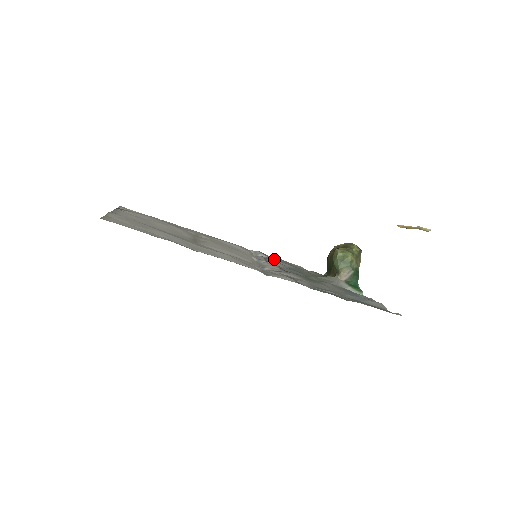
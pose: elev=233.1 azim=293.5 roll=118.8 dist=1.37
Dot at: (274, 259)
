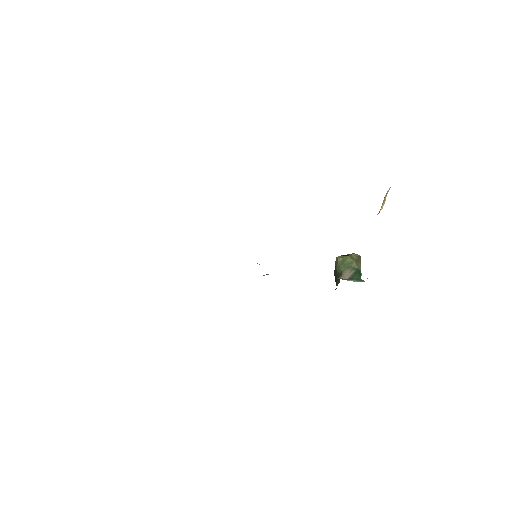
Dot at: occluded
